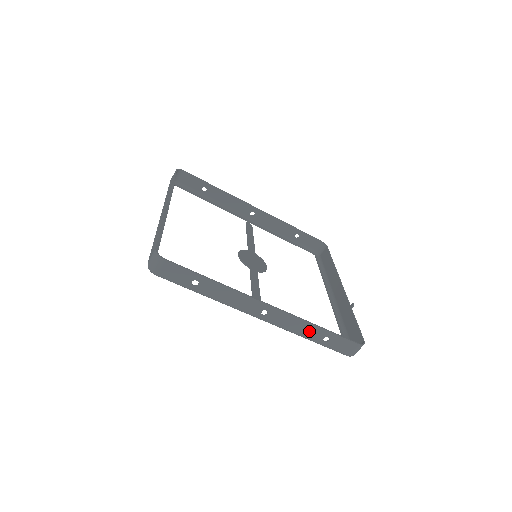
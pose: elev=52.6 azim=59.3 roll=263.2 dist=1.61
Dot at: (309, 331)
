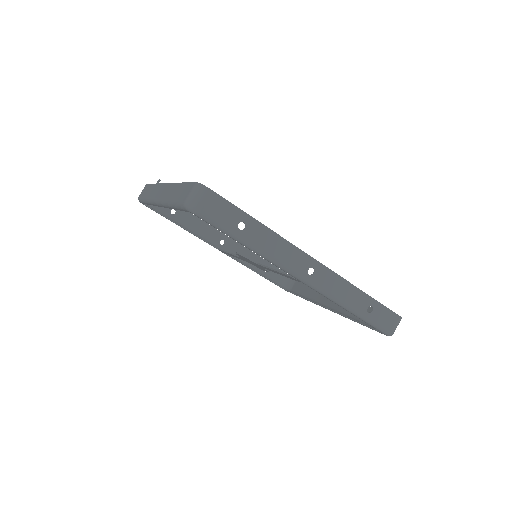
Dot at: (354, 298)
